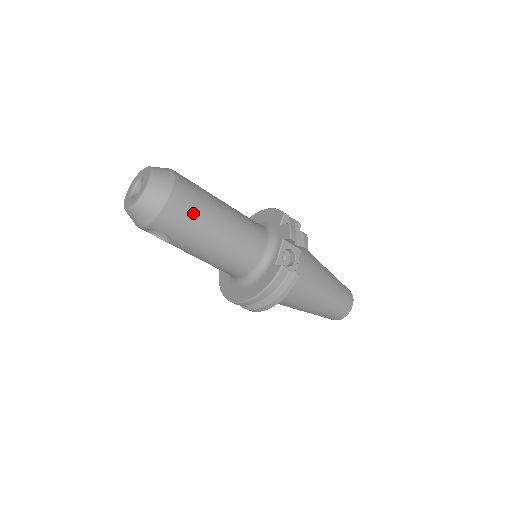
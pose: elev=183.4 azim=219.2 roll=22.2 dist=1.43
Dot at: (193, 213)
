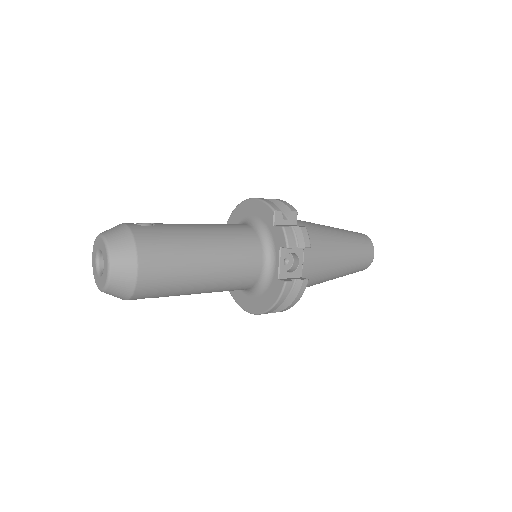
Dot at: (171, 273)
